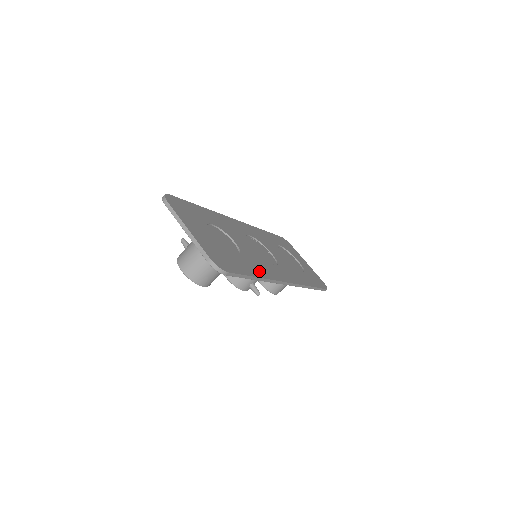
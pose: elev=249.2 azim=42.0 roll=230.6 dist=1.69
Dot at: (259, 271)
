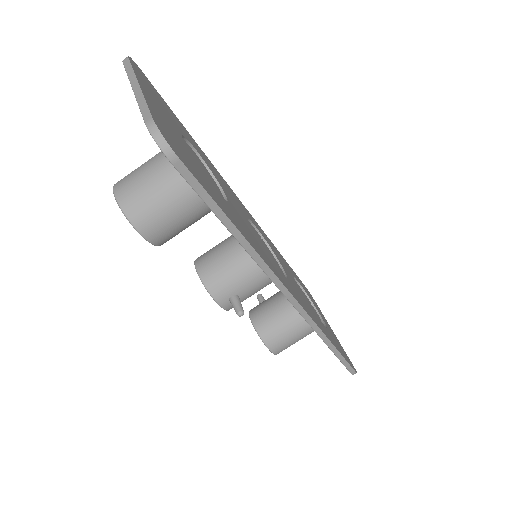
Dot at: (249, 238)
